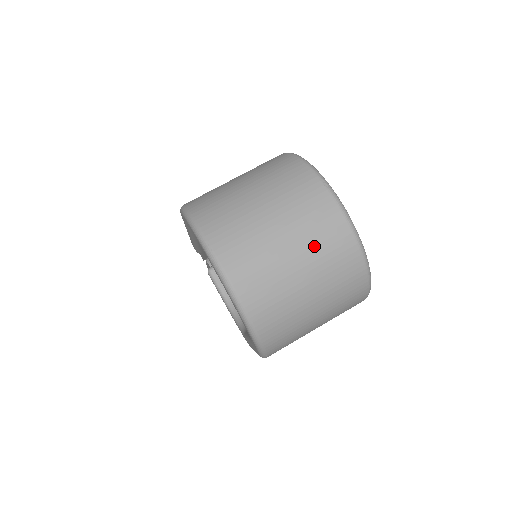
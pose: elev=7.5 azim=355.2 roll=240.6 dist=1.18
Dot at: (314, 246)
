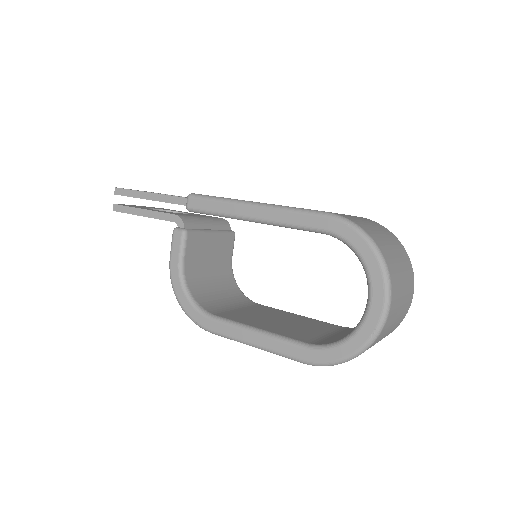
Dot at: (403, 311)
